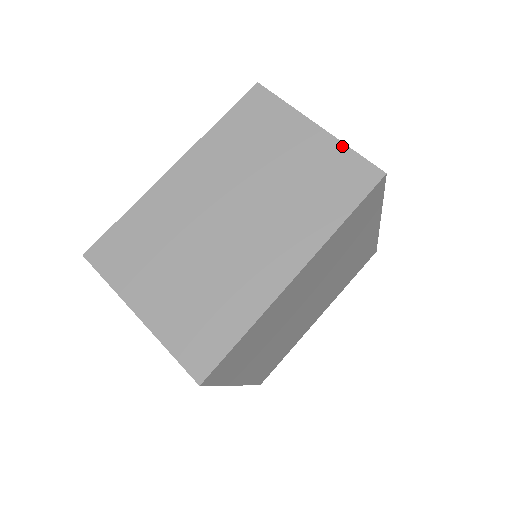
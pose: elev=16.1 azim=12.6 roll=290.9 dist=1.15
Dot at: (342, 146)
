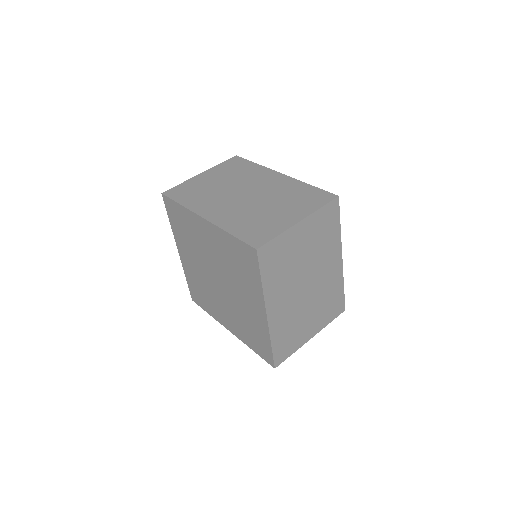
Dot at: (317, 213)
